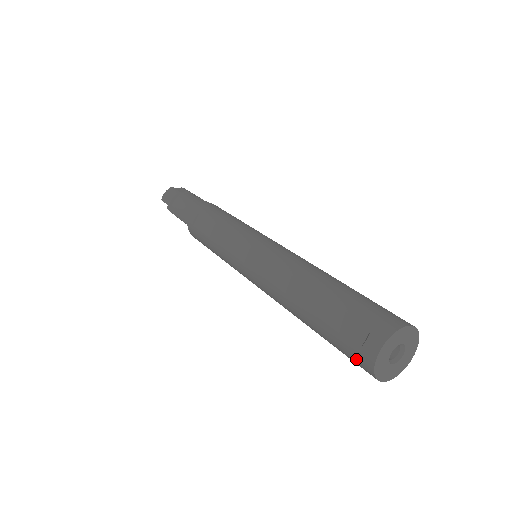
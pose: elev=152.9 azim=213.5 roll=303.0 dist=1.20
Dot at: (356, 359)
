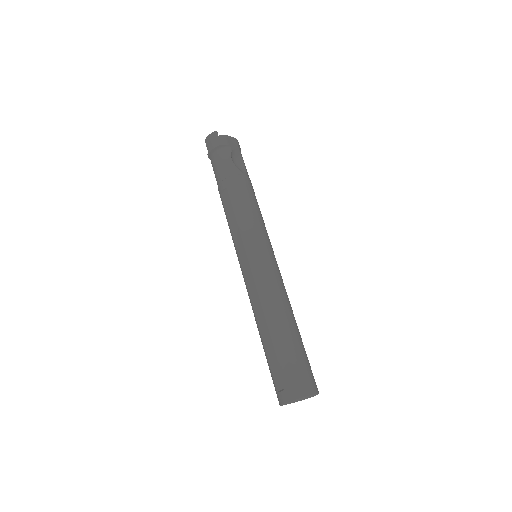
Dot at: occluded
